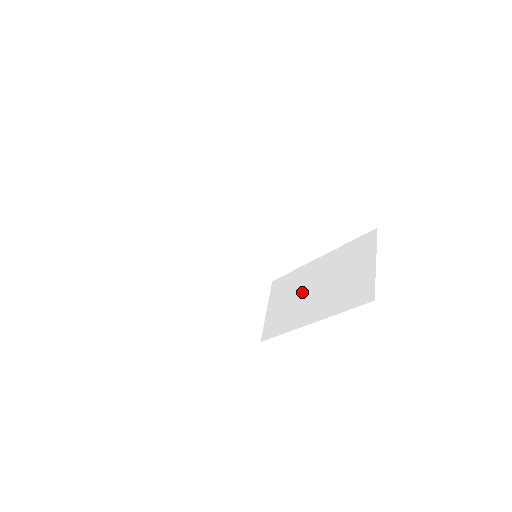
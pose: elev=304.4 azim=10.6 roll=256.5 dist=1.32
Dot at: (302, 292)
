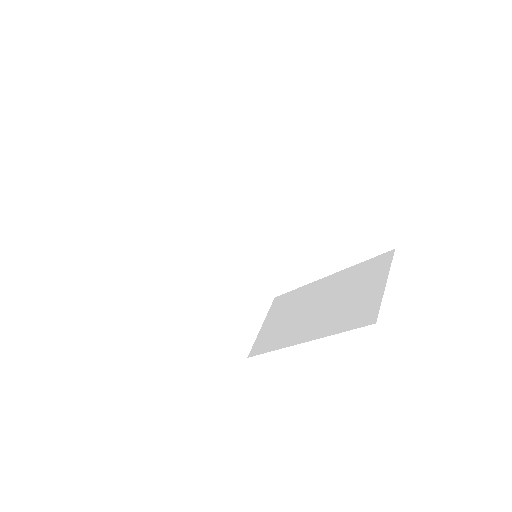
Dot at: (302, 310)
